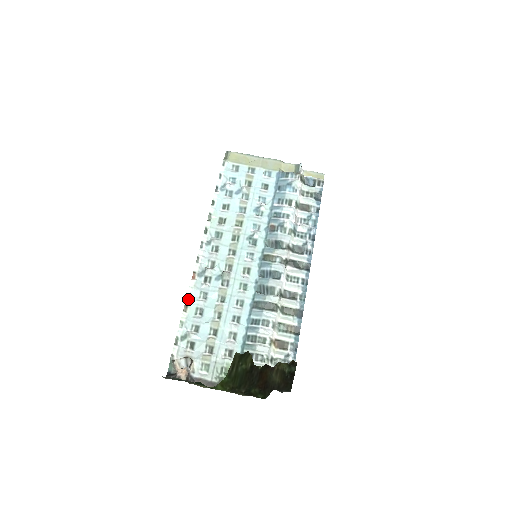
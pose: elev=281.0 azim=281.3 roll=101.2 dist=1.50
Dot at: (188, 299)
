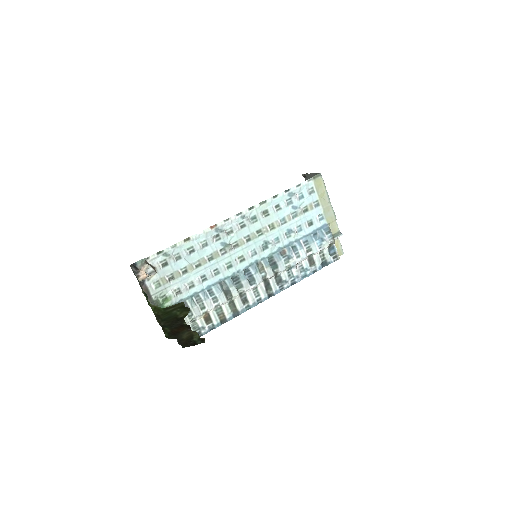
Dot at: (194, 236)
